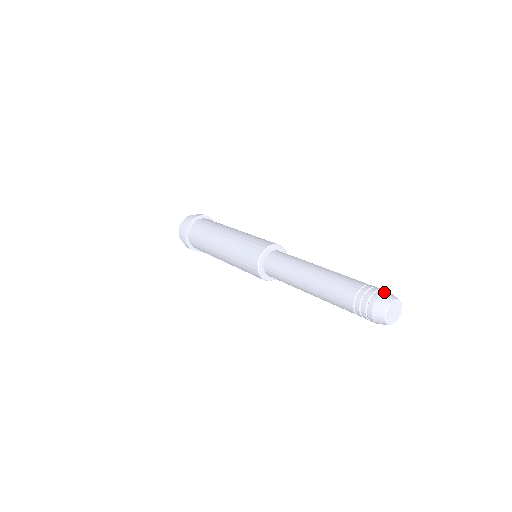
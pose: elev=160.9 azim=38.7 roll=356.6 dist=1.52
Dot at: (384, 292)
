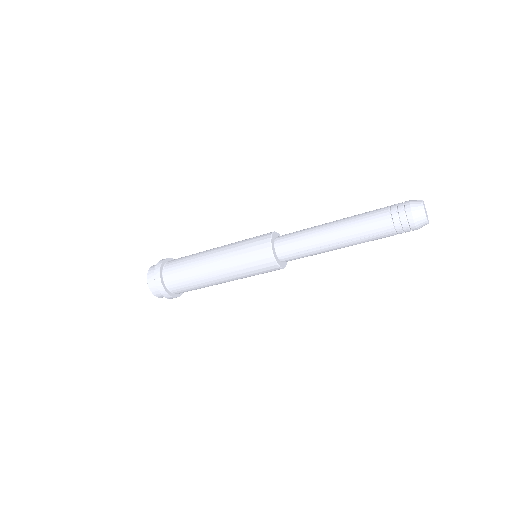
Dot at: occluded
